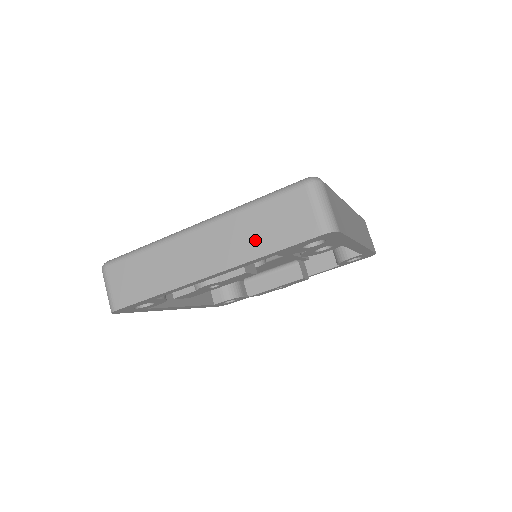
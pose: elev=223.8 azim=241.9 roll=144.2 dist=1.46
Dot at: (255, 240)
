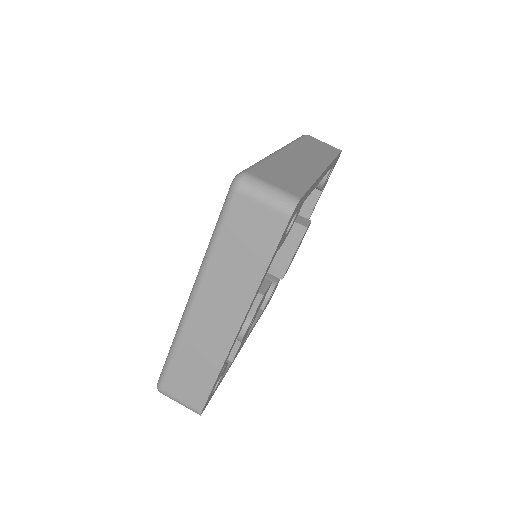
Dot at: (244, 270)
